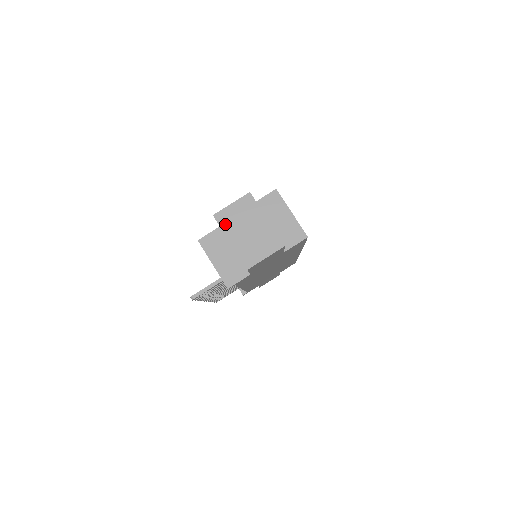
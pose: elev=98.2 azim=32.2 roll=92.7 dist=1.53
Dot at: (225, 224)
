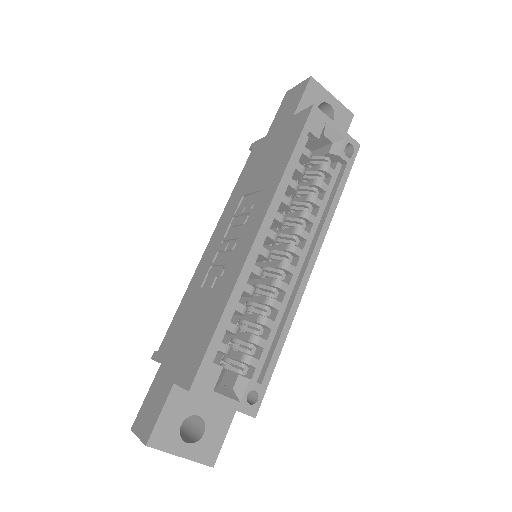
Dot at: occluded
